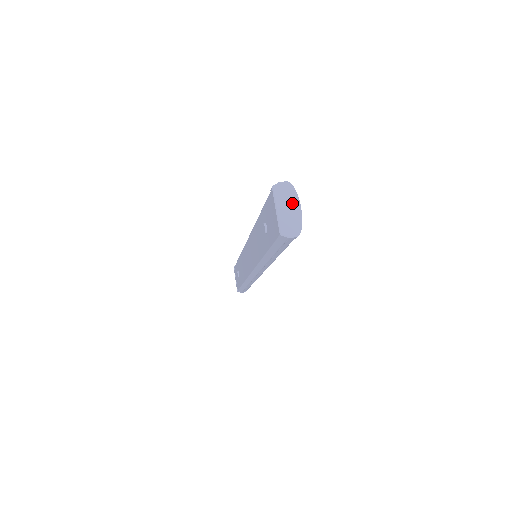
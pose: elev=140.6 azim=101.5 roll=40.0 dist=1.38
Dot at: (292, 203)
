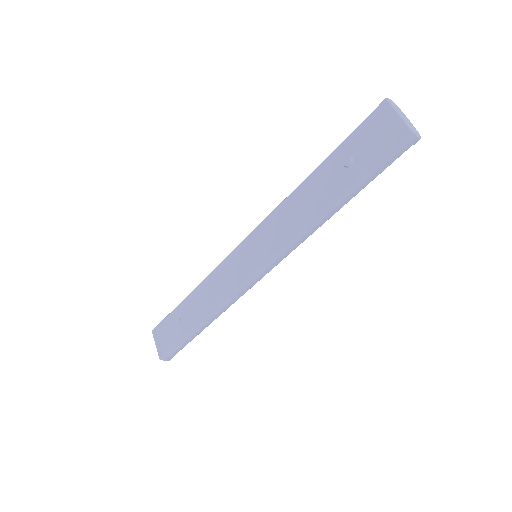
Dot at: (404, 115)
